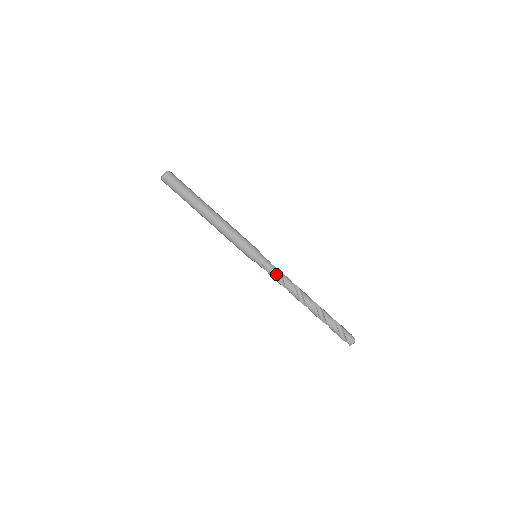
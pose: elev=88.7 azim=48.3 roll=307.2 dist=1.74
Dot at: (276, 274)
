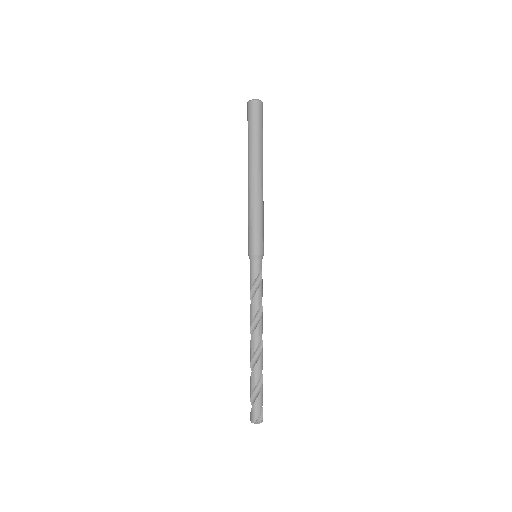
Dot at: (252, 290)
